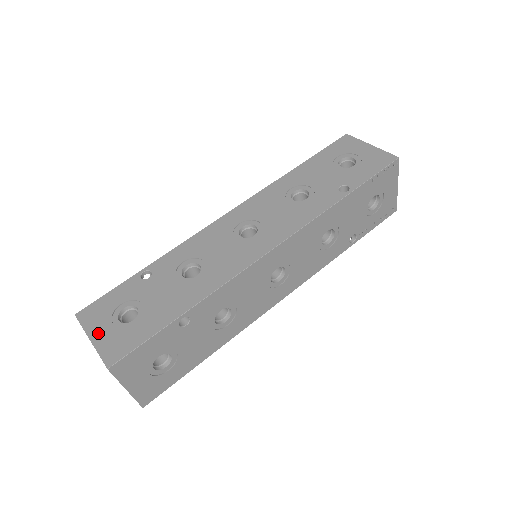
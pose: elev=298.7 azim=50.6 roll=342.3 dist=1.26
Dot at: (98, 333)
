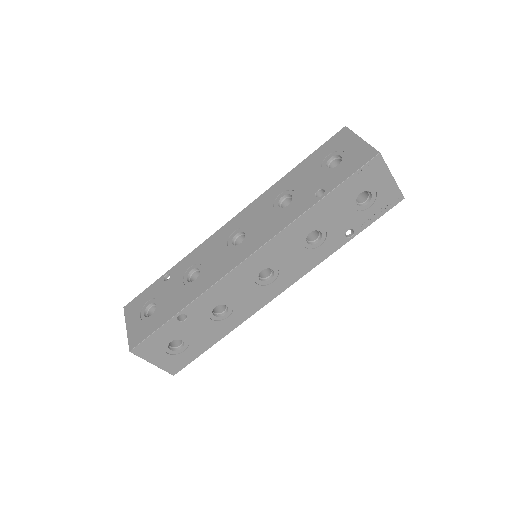
Dot at: (131, 323)
